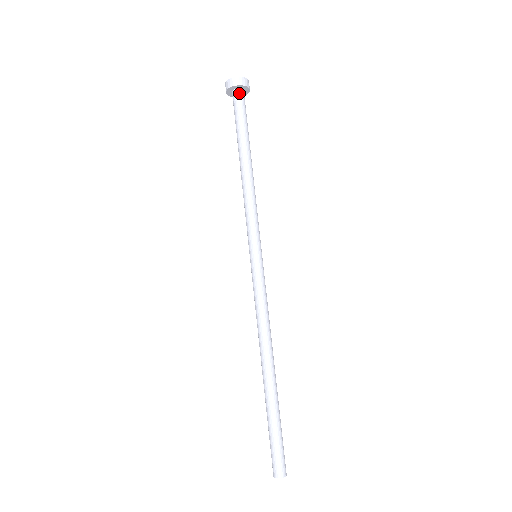
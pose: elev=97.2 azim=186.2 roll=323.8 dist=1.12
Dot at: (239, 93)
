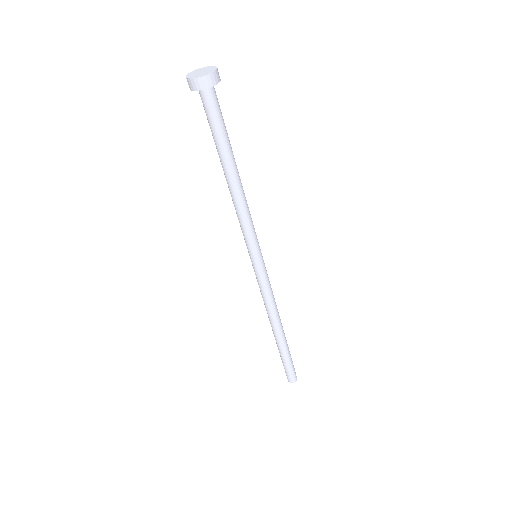
Dot at: (212, 91)
